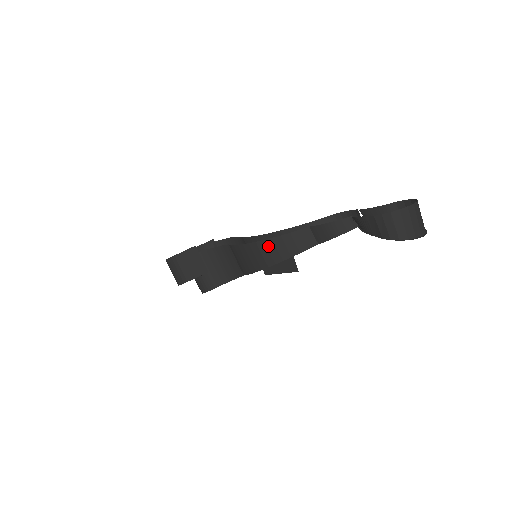
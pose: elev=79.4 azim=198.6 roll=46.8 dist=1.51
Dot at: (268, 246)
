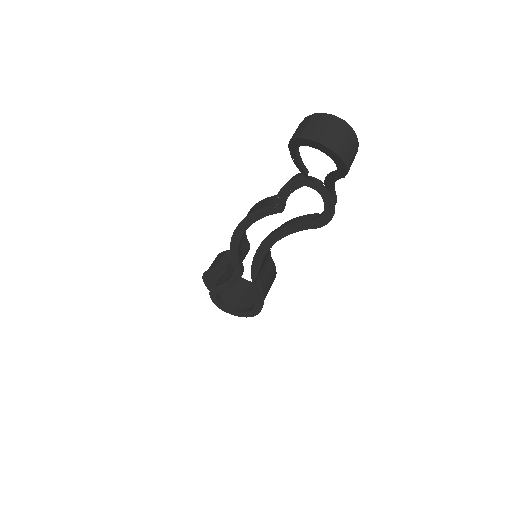
Dot at: (249, 212)
